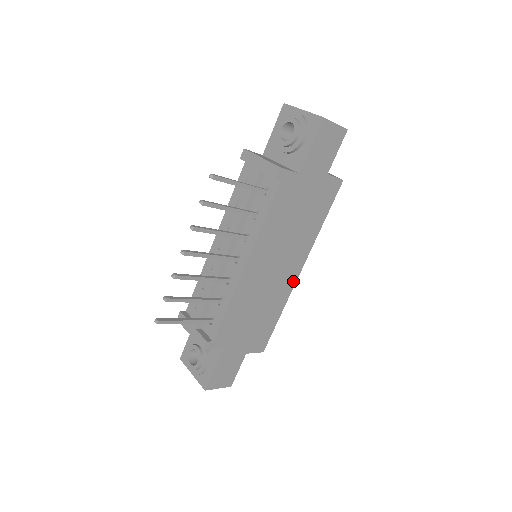
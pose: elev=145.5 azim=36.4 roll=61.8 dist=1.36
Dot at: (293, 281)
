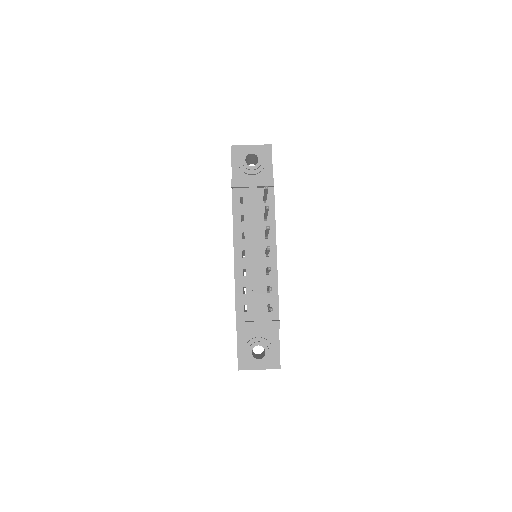
Dot at: occluded
